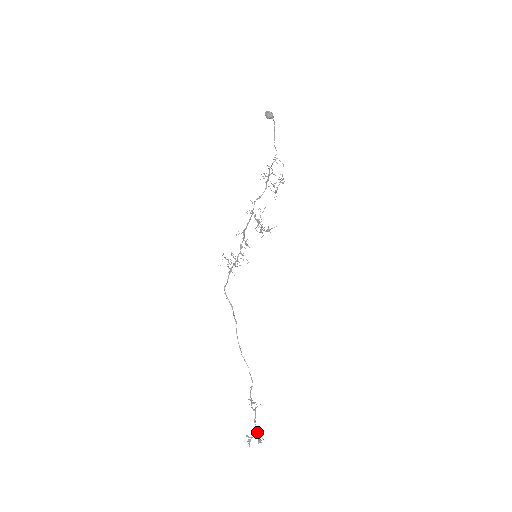
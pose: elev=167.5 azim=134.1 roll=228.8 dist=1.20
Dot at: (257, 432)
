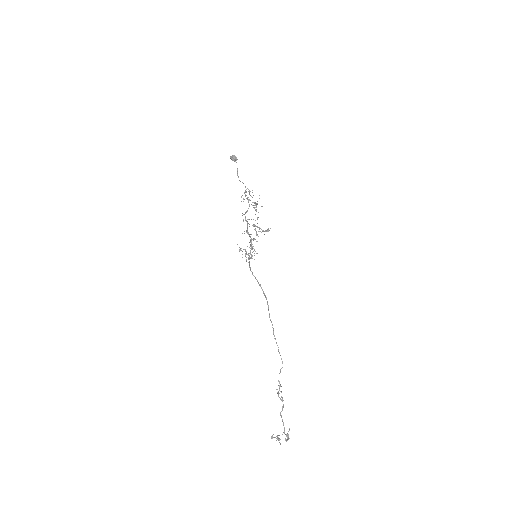
Dot at: occluded
